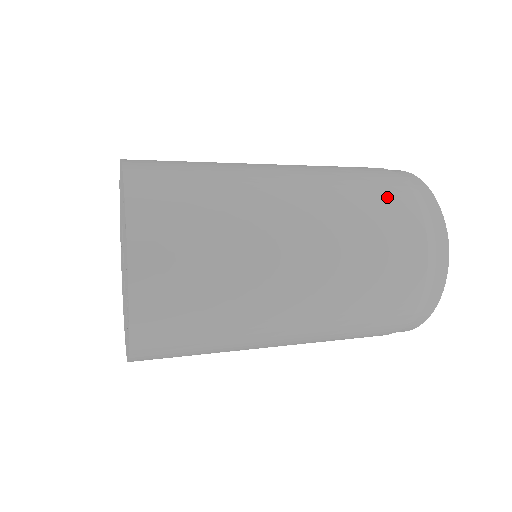
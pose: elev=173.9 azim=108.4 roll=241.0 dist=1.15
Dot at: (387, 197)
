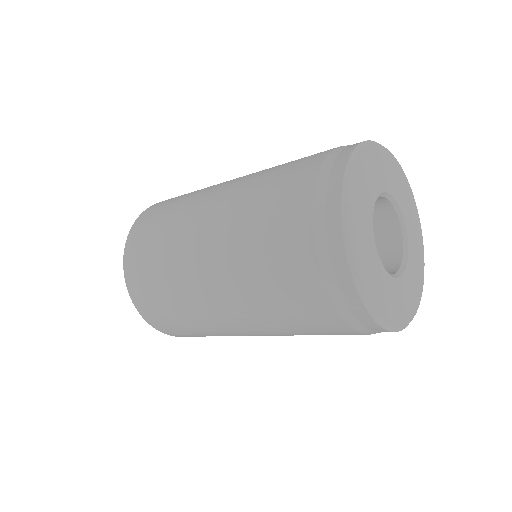
Dot at: (292, 172)
